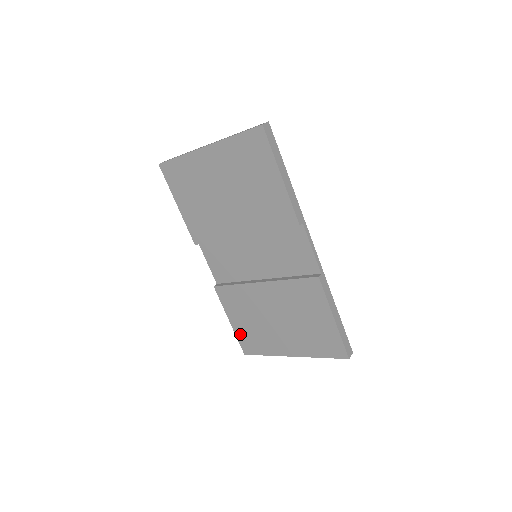
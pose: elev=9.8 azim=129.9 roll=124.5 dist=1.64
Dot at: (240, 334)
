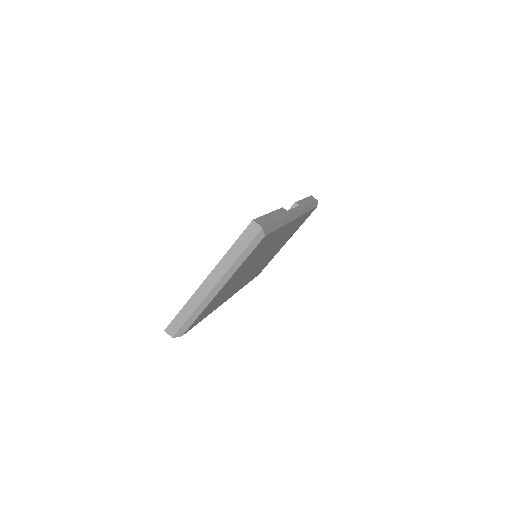
Dot at: occluded
